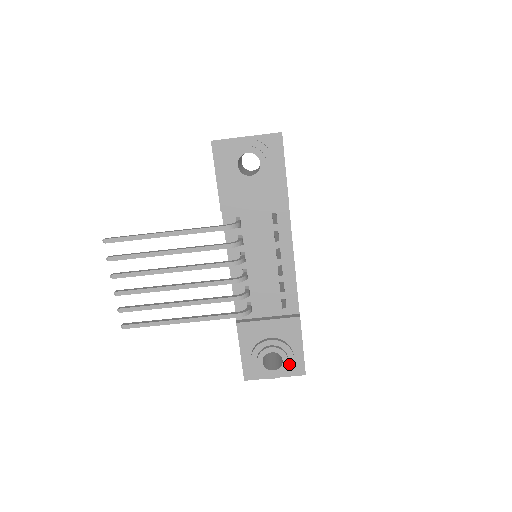
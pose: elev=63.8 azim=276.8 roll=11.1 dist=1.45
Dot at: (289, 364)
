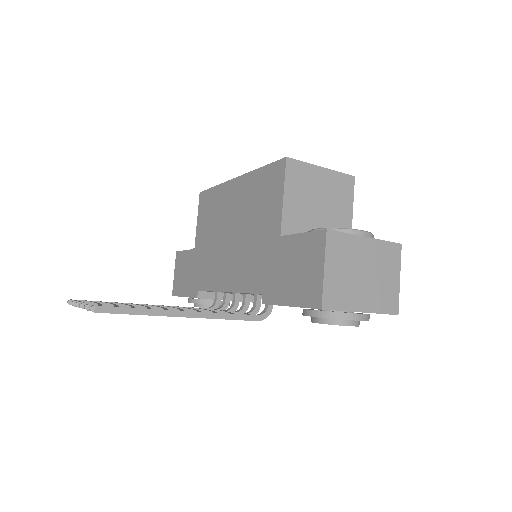
Dot at: occluded
